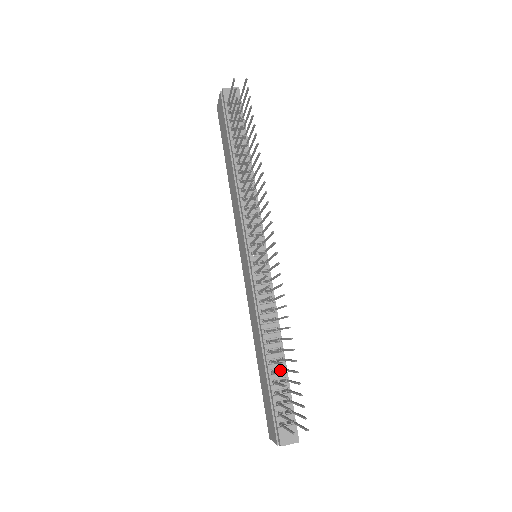
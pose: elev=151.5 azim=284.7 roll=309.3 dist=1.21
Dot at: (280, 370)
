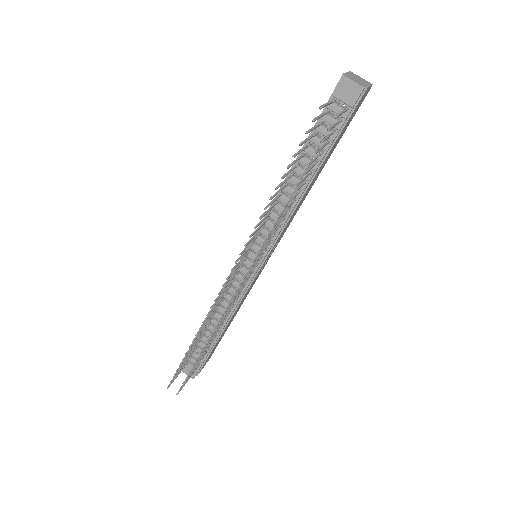
Dot at: occluded
